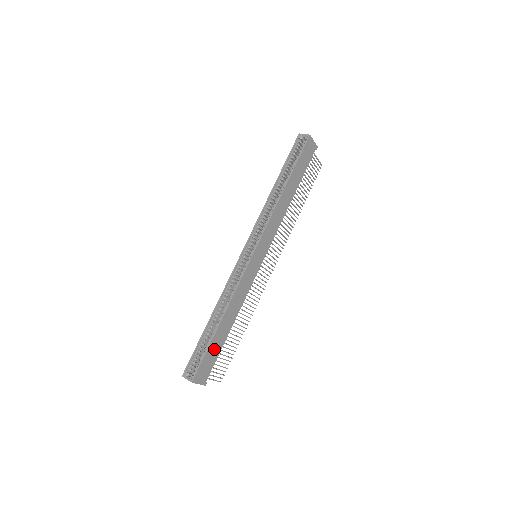
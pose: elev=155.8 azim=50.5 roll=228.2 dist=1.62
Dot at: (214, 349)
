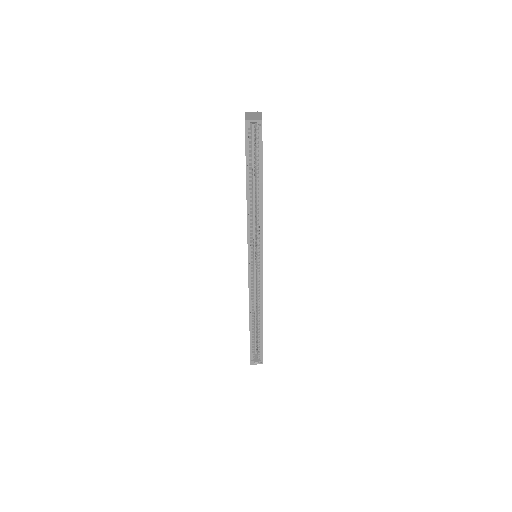
Dot at: occluded
